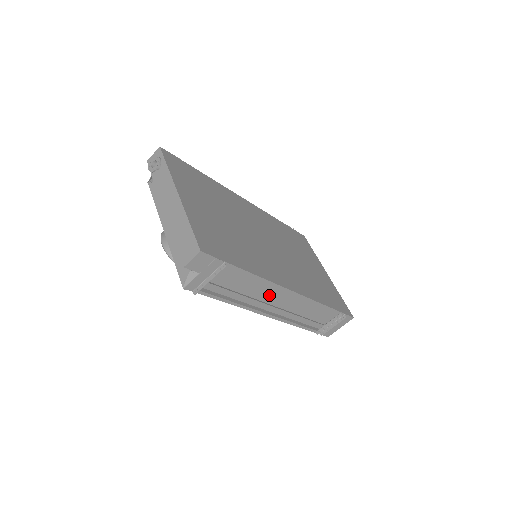
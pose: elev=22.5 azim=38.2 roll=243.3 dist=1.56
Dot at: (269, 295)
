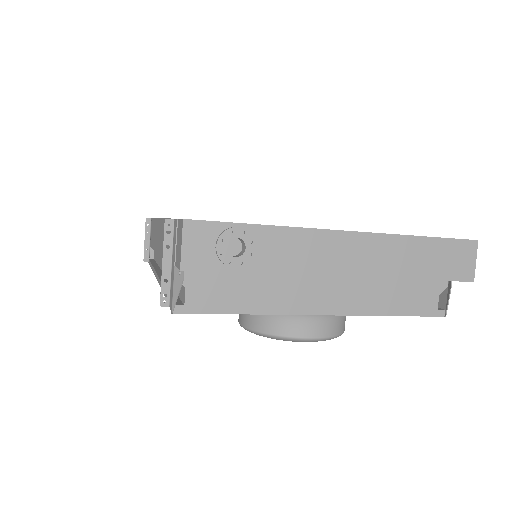
Dot at: occluded
